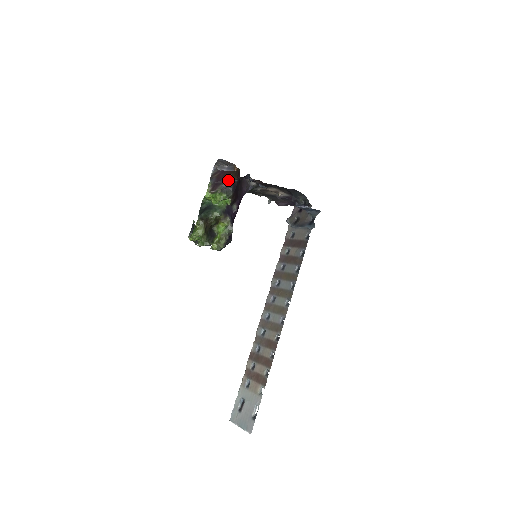
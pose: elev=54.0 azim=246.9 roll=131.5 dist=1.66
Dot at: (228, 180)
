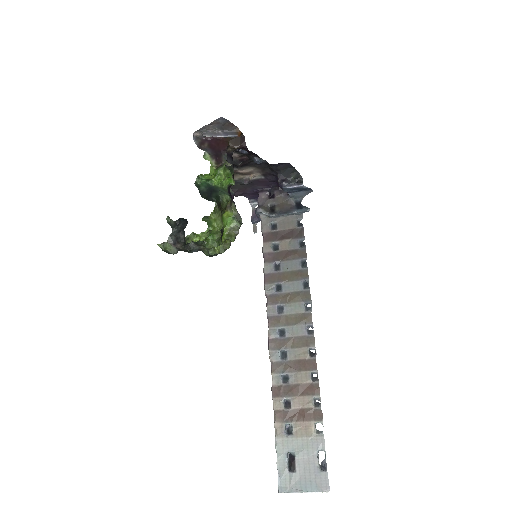
Dot at: (225, 151)
